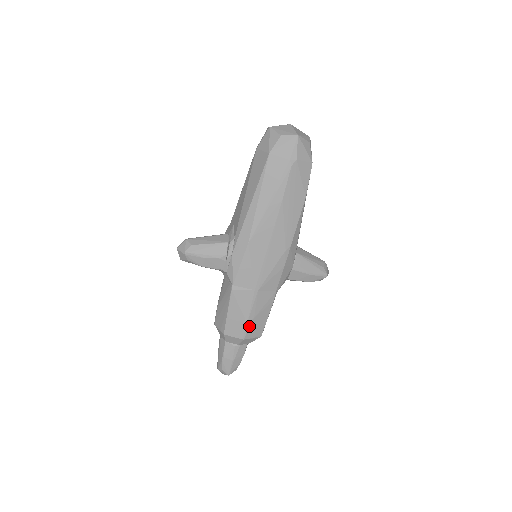
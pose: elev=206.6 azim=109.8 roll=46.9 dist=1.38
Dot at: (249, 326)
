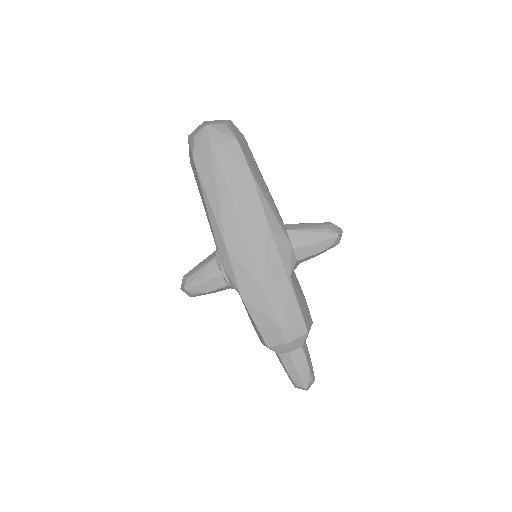
Dot at: (283, 327)
